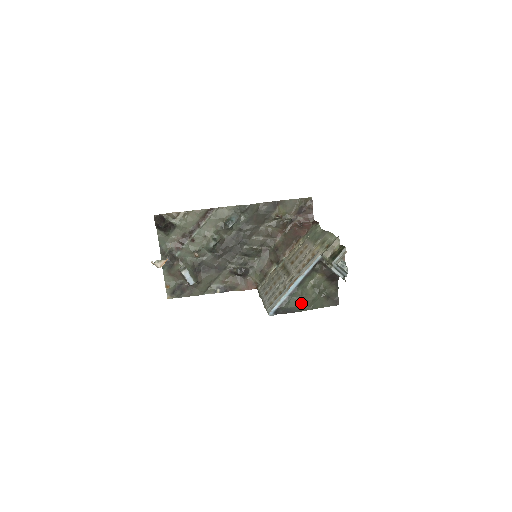
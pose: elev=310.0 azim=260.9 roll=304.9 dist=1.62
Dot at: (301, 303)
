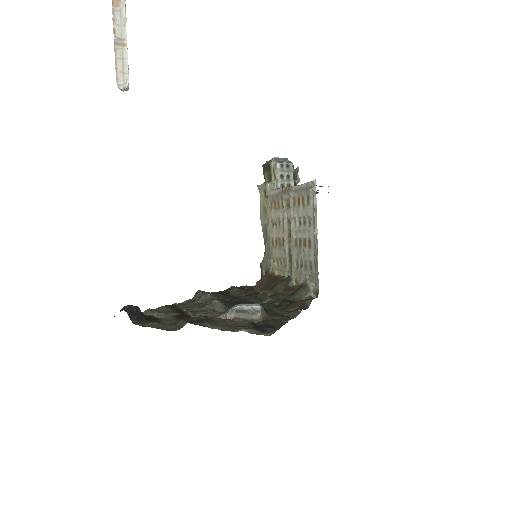
Dot at: occluded
